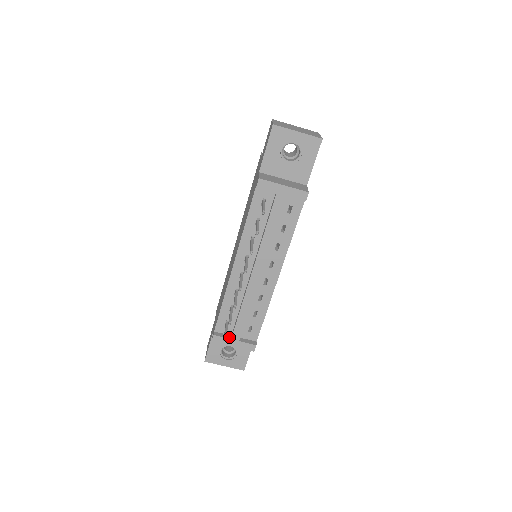
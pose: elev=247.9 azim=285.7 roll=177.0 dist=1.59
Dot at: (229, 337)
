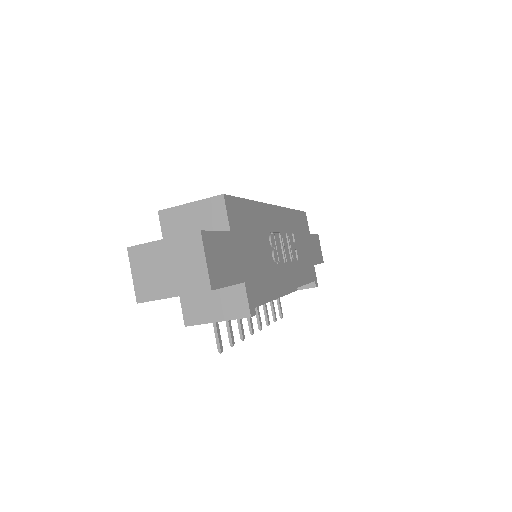
Dot at: occluded
